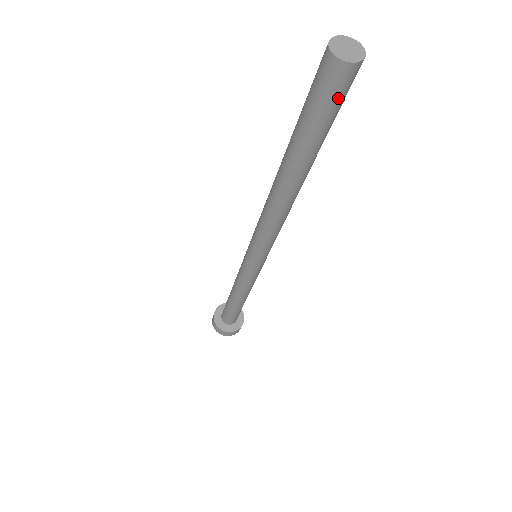
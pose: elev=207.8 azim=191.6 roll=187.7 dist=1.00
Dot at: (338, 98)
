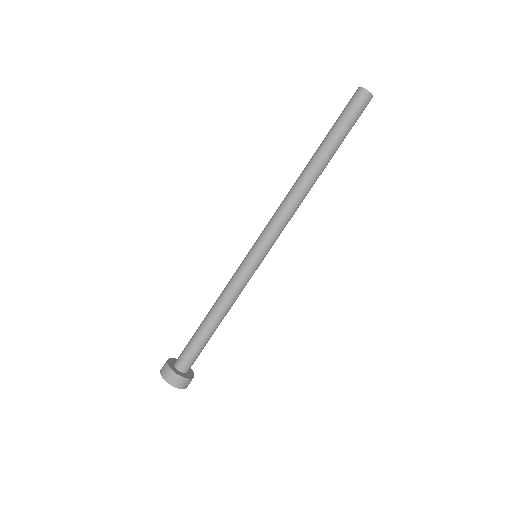
Dot at: (358, 110)
